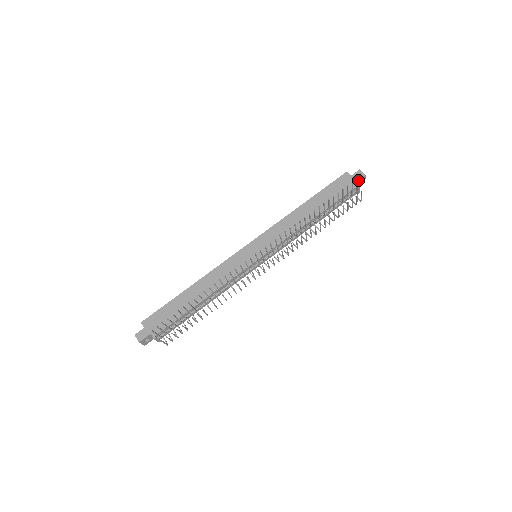
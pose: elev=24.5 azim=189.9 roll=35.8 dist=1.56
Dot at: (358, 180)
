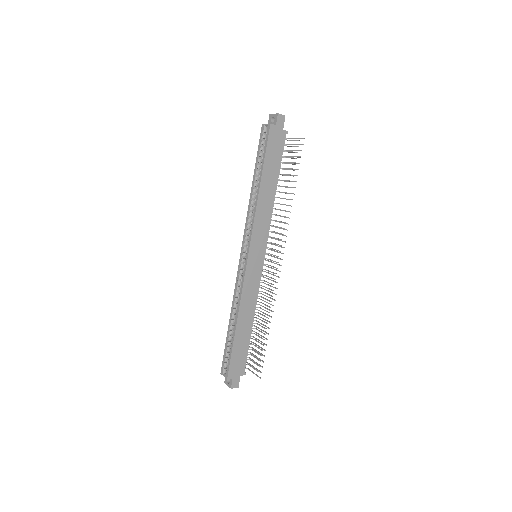
Dot at: (283, 126)
